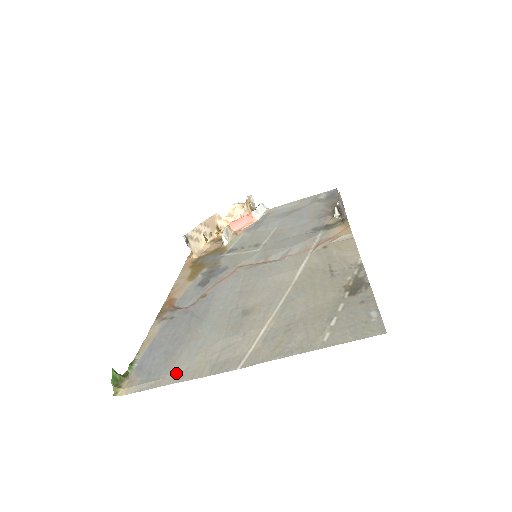
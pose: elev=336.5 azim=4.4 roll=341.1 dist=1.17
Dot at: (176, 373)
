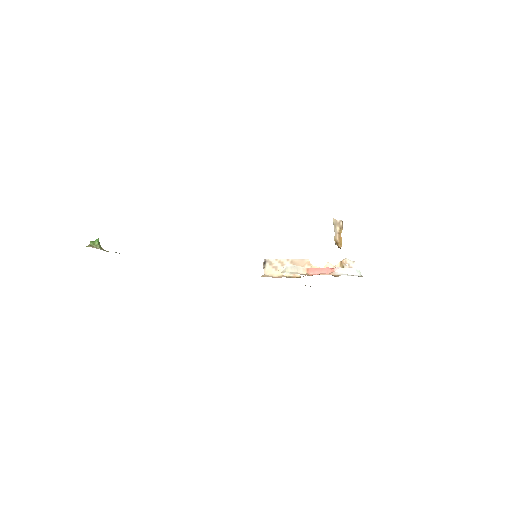
Dot at: occluded
